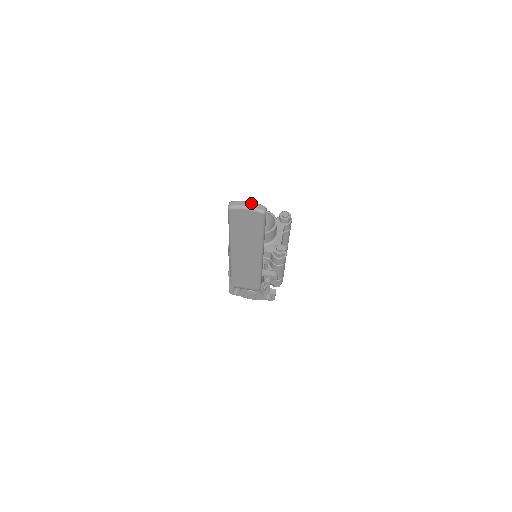
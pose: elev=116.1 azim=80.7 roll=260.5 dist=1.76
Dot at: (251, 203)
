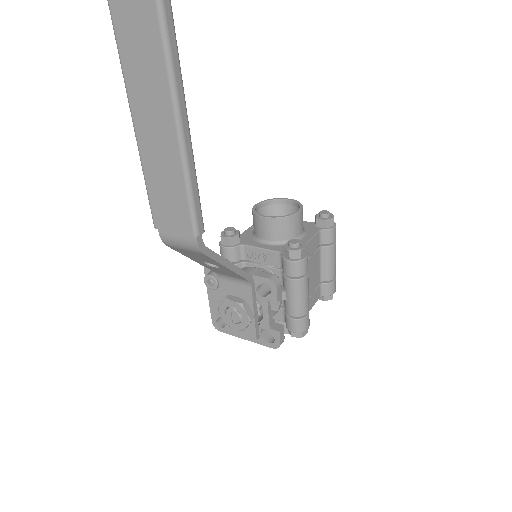
Dot at: out of frame
